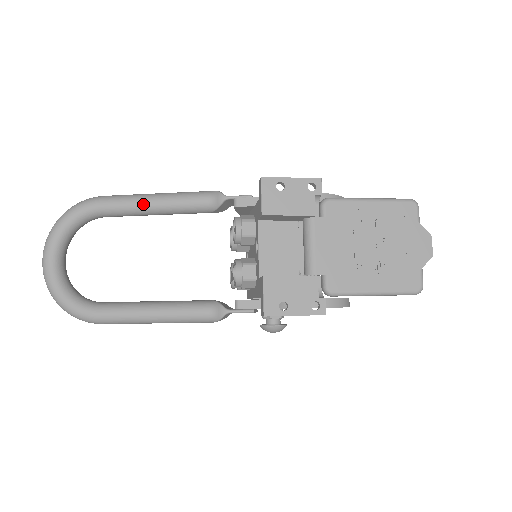
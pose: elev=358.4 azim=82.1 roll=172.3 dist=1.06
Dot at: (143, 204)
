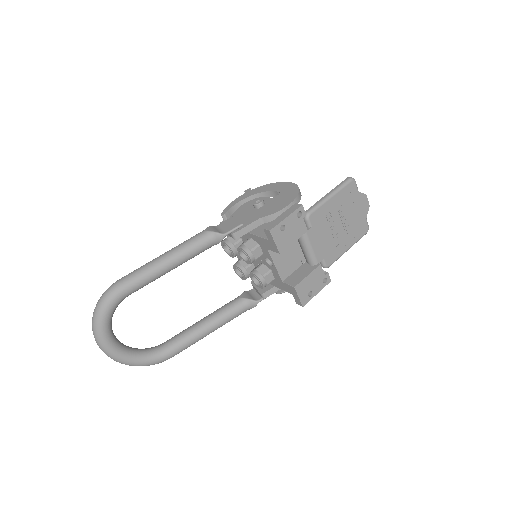
Dot at: (162, 272)
